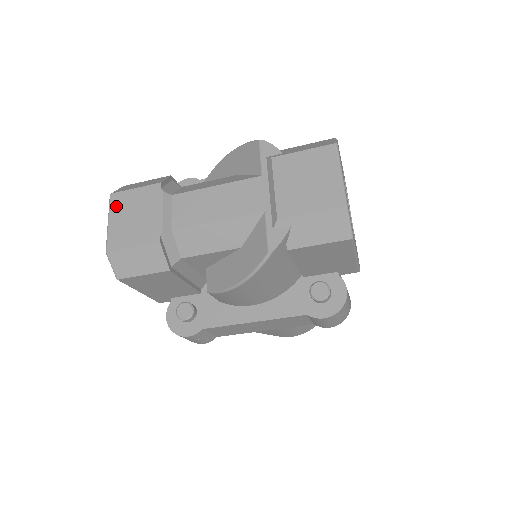
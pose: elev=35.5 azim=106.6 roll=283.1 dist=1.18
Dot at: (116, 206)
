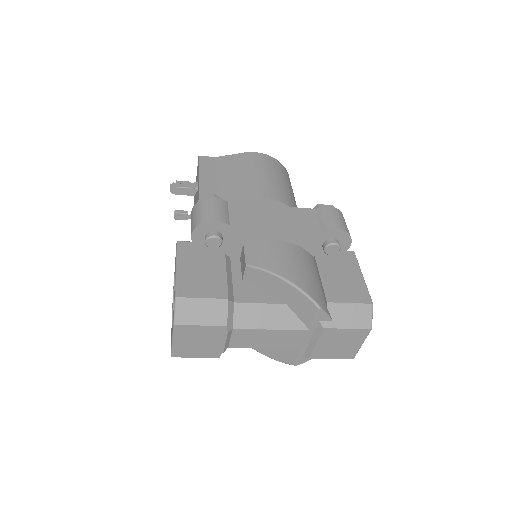
Dot at: (181, 334)
